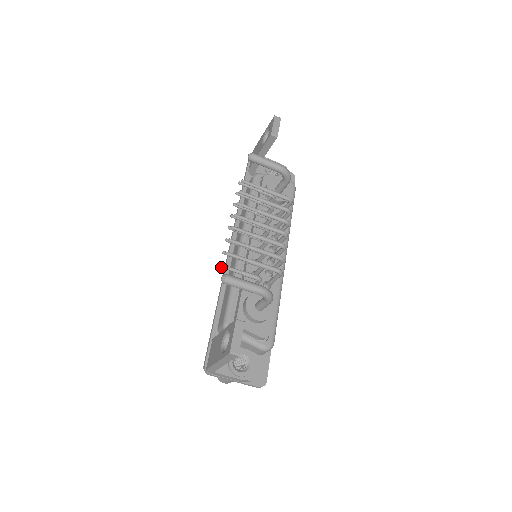
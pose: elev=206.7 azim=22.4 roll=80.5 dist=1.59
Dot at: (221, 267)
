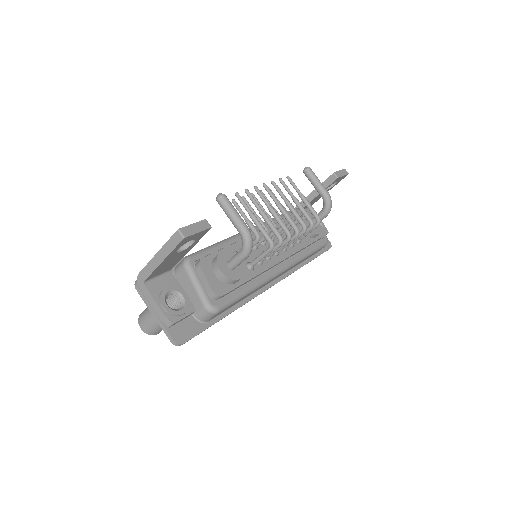
Dot at: occluded
